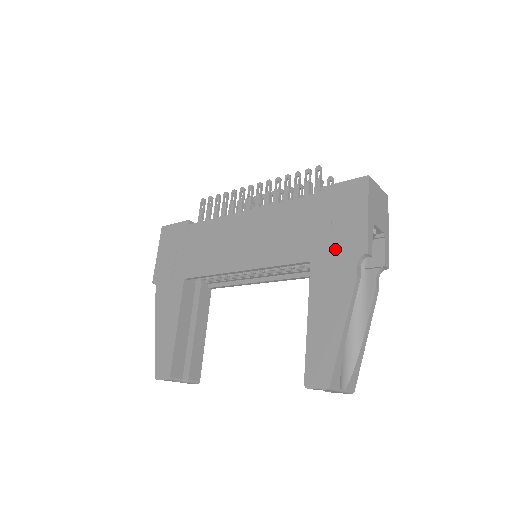
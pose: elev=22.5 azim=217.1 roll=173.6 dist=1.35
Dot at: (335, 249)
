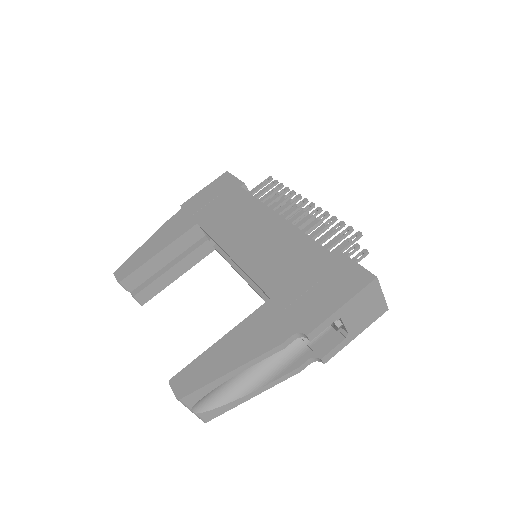
Dot at: (293, 307)
